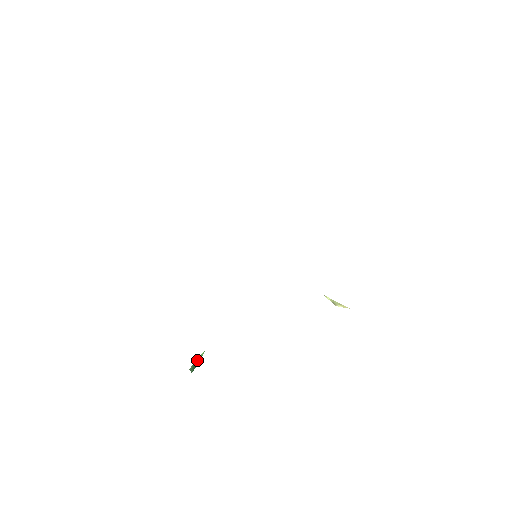
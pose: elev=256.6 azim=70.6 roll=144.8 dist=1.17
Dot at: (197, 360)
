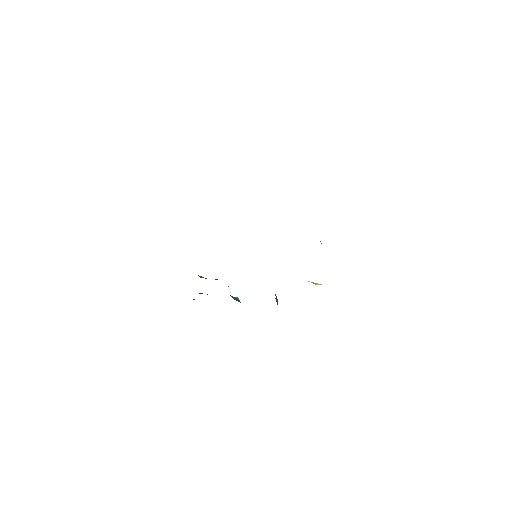
Dot at: occluded
